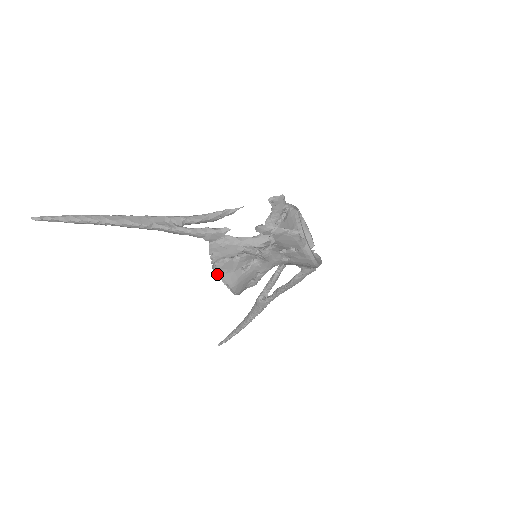
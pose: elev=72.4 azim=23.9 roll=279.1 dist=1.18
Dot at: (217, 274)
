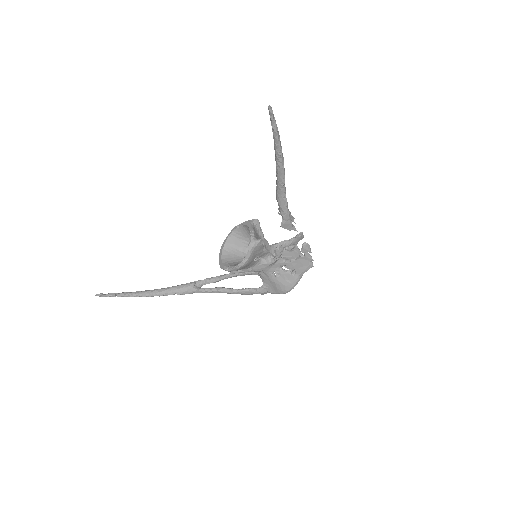
Dot at: (252, 247)
